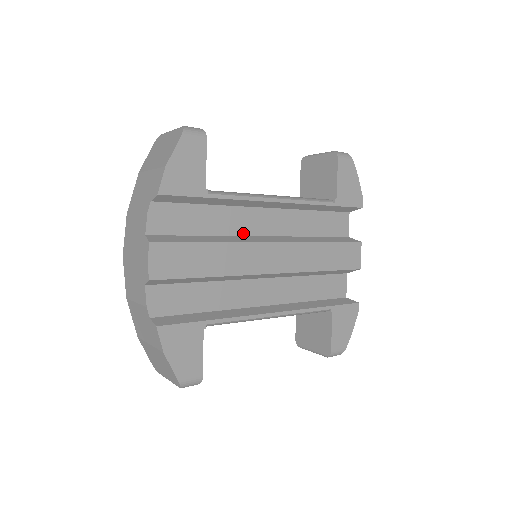
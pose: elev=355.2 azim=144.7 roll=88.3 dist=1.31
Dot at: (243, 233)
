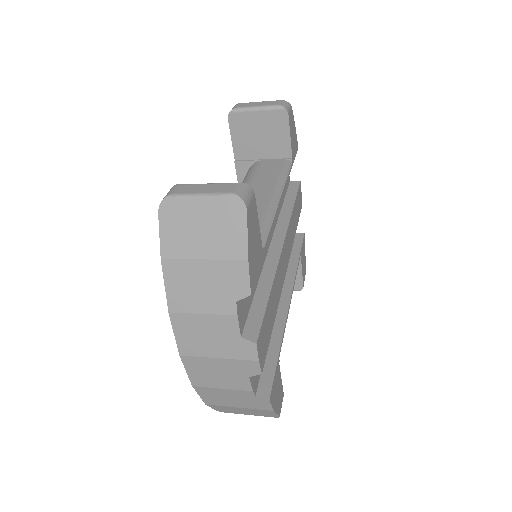
Dot at: (266, 253)
